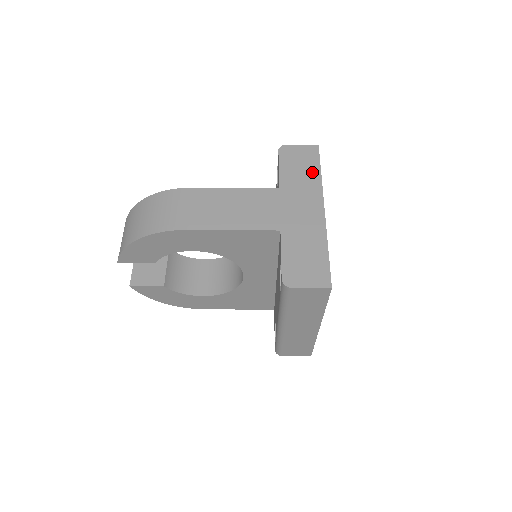
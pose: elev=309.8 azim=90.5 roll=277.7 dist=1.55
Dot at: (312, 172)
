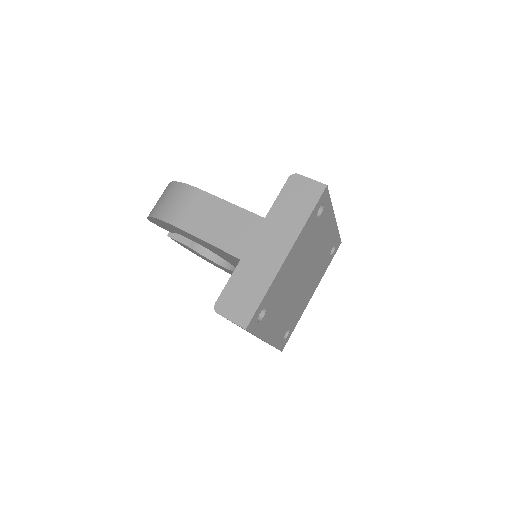
Dot at: (302, 213)
